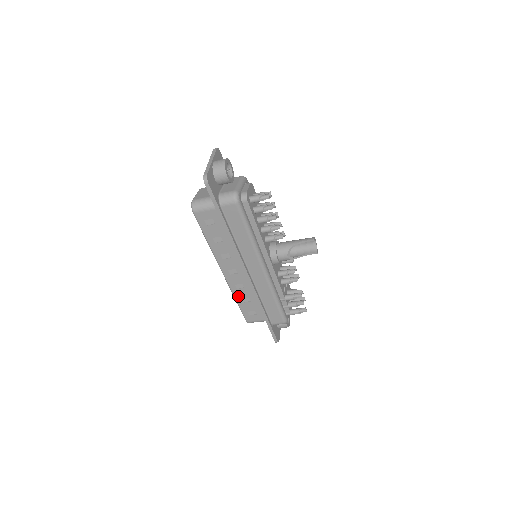
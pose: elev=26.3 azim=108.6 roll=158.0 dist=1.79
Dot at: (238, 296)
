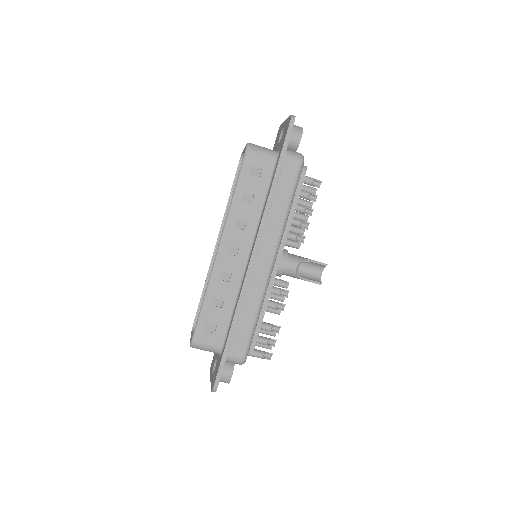
Dot at: (212, 291)
